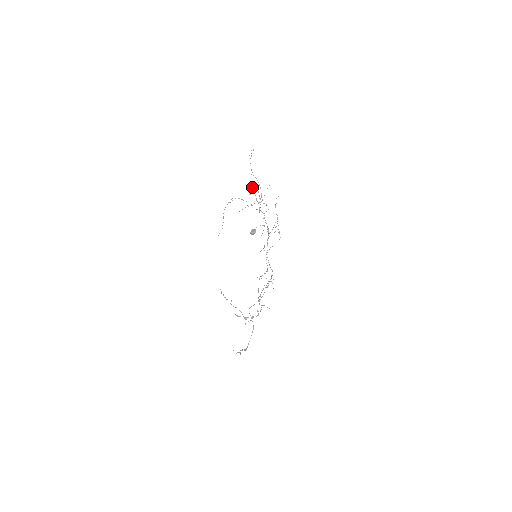
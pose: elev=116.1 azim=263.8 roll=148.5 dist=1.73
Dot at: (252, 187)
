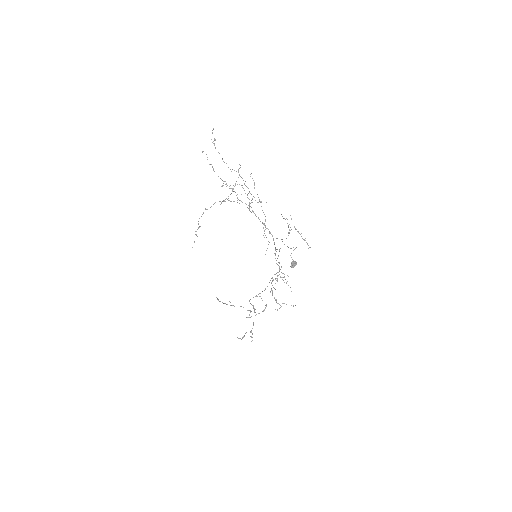
Dot at: (213, 170)
